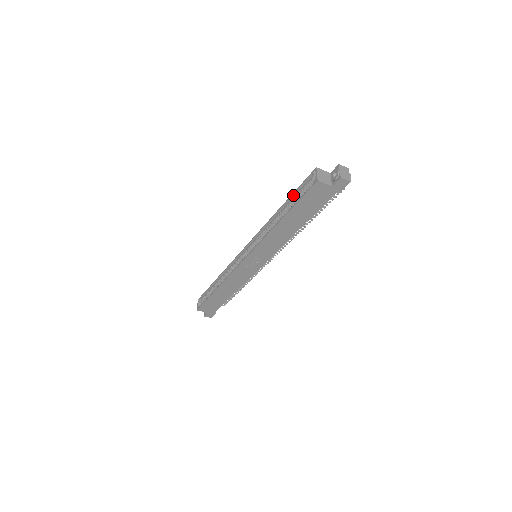
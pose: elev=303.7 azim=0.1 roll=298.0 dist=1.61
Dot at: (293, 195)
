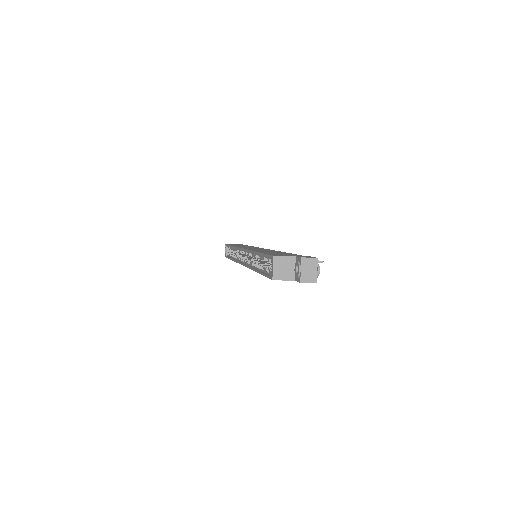
Dot at: (262, 255)
